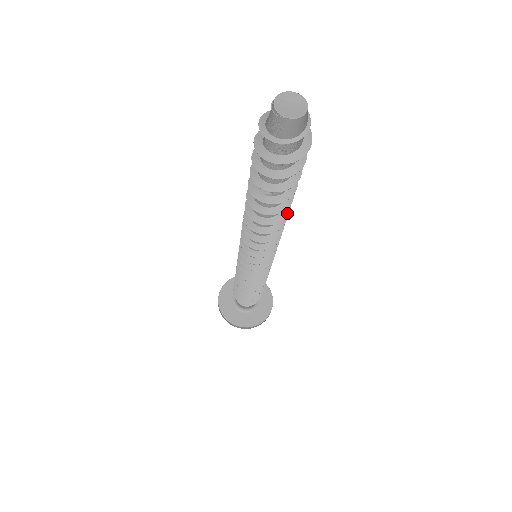
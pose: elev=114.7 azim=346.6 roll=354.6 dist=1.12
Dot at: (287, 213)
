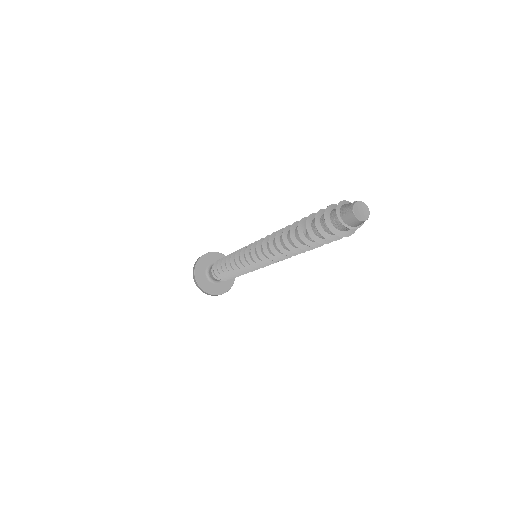
Dot at: (299, 253)
